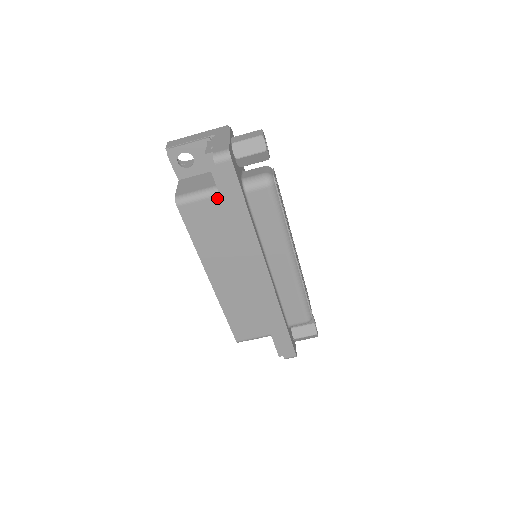
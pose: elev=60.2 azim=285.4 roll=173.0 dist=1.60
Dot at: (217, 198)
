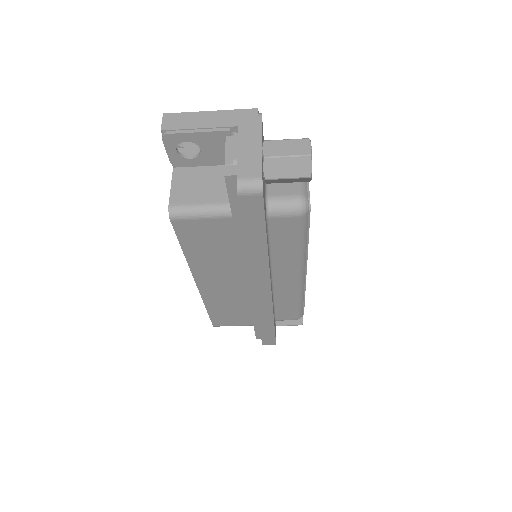
Dot at: (228, 219)
